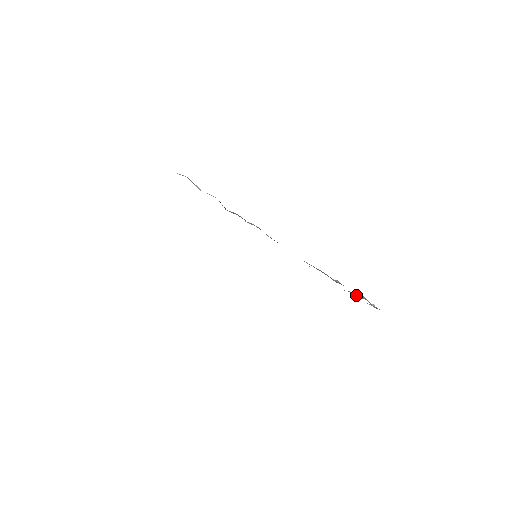
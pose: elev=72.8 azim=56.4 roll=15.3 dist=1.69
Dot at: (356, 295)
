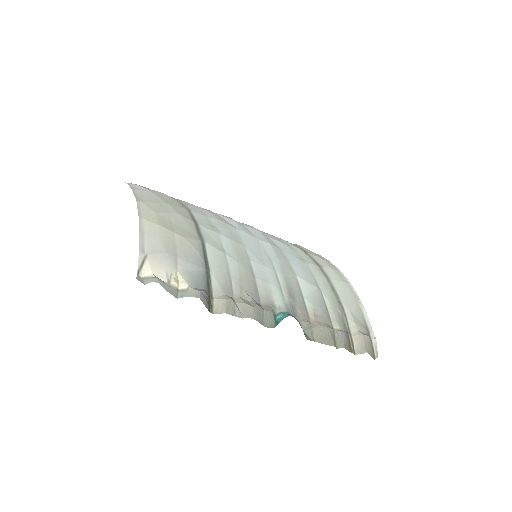
Dot at: (356, 349)
